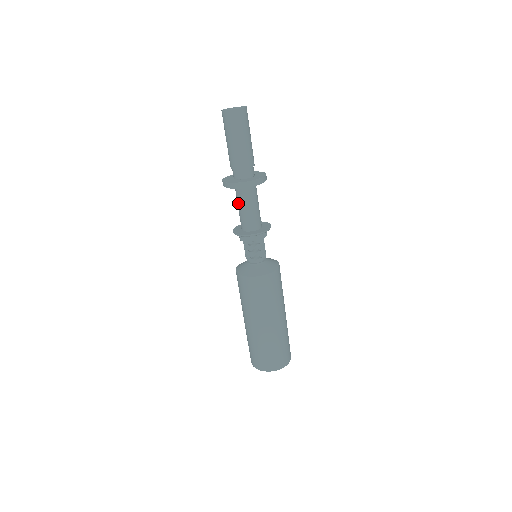
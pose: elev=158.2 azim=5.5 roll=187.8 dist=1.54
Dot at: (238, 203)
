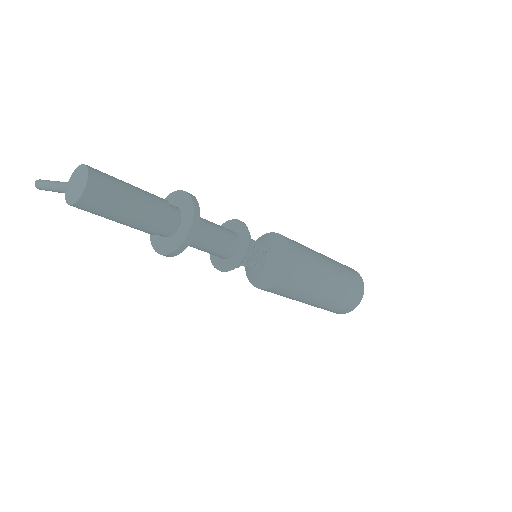
Dot at: (198, 248)
